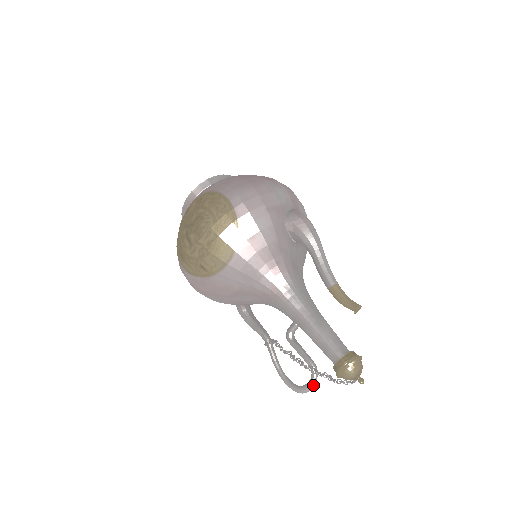
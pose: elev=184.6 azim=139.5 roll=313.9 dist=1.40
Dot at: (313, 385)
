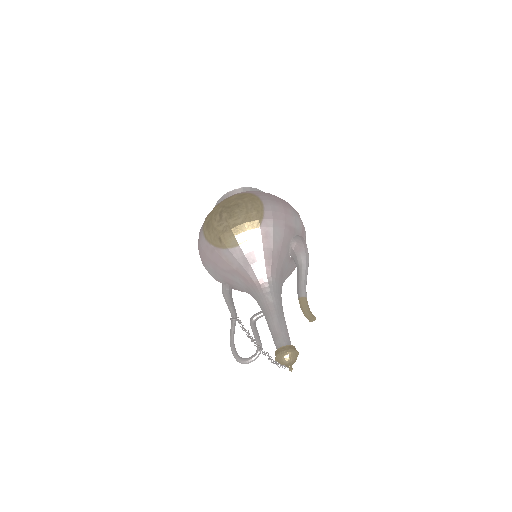
Dot at: (253, 360)
